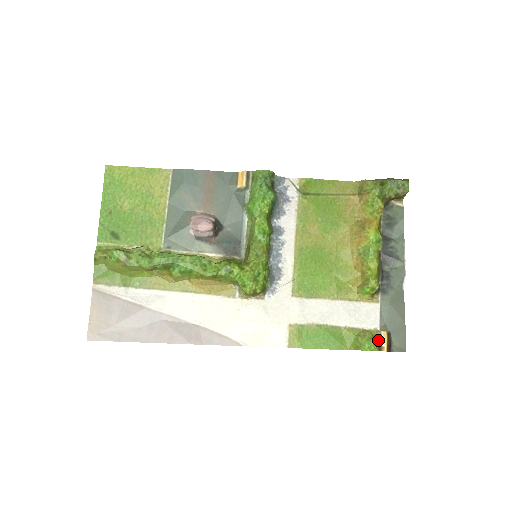
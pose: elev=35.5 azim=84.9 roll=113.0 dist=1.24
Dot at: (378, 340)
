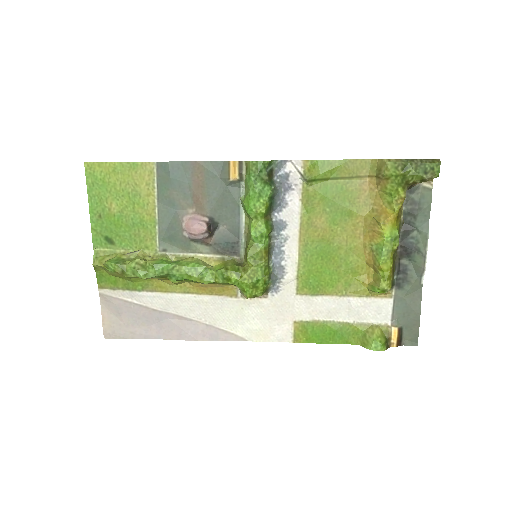
Dot at: (387, 337)
